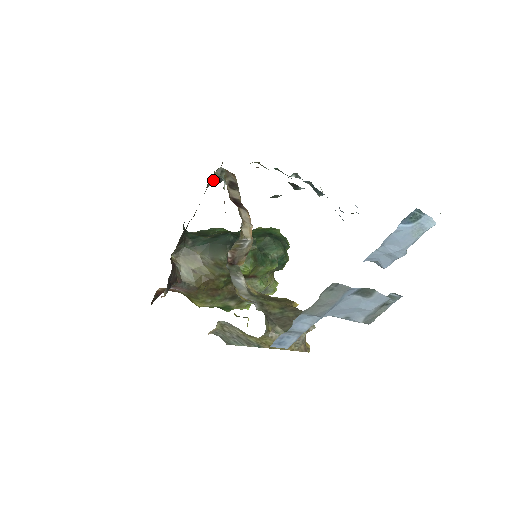
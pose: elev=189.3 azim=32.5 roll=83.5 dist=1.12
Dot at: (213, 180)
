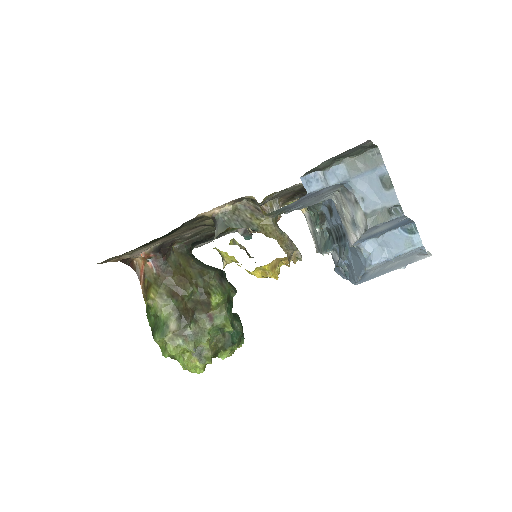
Dot at: occluded
